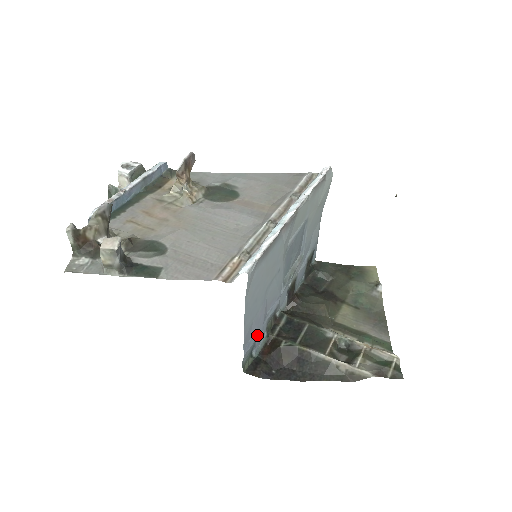
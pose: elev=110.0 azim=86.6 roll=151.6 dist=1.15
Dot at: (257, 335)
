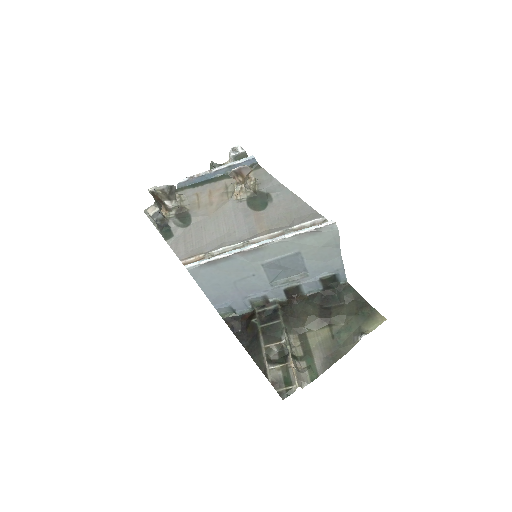
Dot at: (236, 303)
